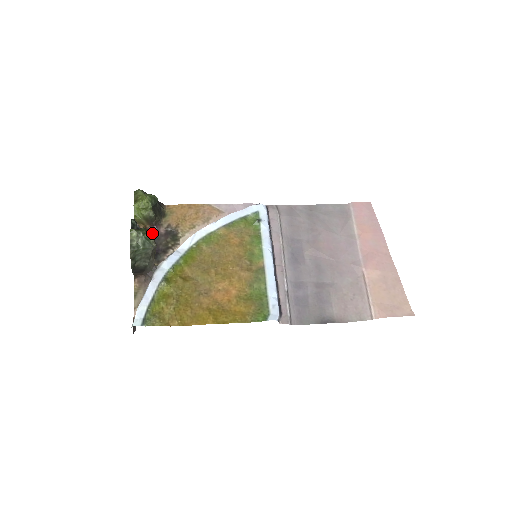
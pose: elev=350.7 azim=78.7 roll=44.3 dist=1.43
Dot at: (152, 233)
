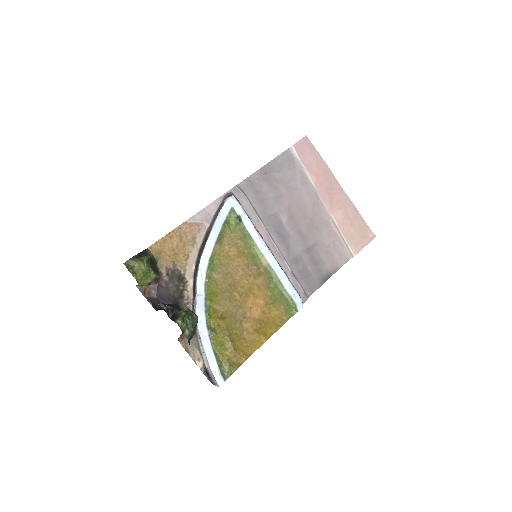
Dot at: (189, 309)
